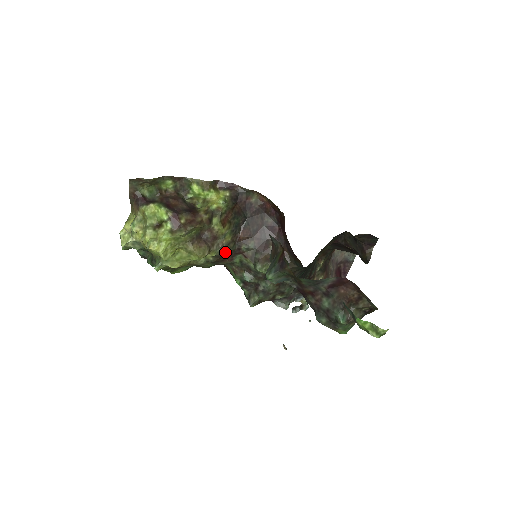
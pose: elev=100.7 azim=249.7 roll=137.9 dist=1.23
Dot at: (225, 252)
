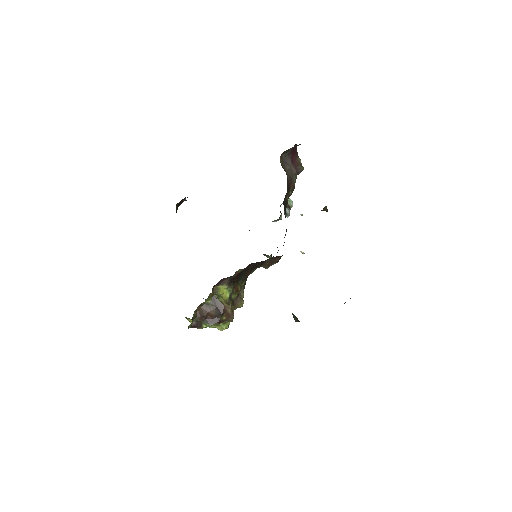
Dot at: (245, 284)
